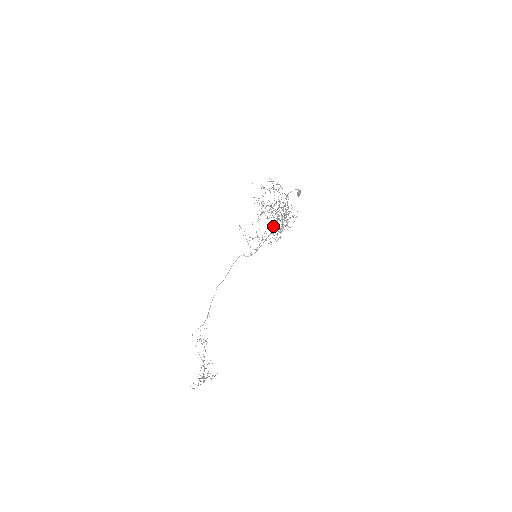
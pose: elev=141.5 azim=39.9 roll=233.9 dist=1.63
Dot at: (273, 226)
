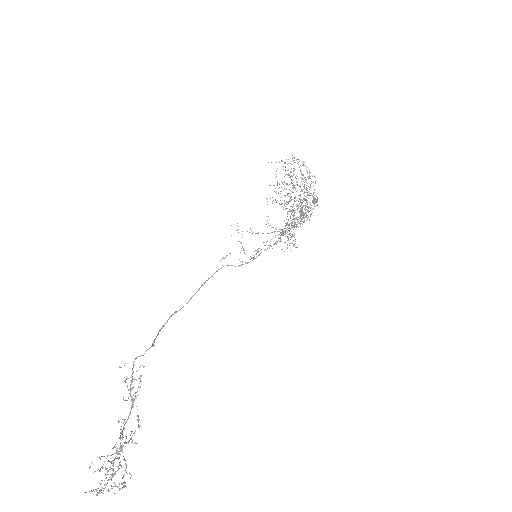
Dot at: occluded
